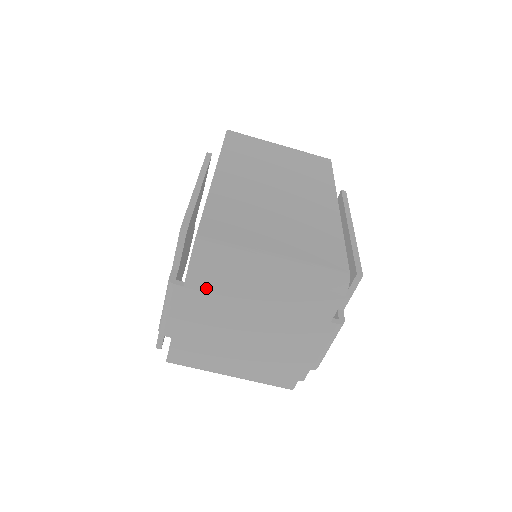
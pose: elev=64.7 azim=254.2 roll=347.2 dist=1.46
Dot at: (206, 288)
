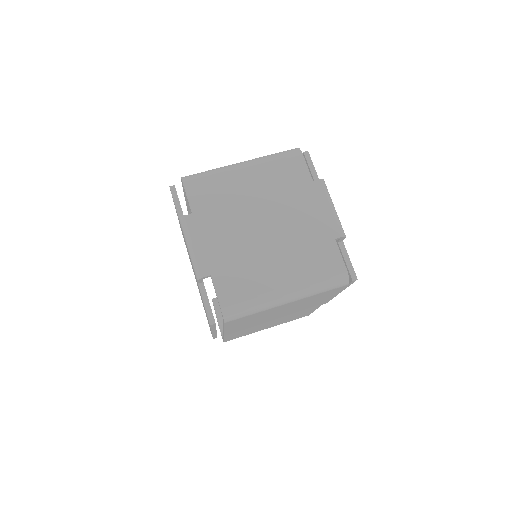
Dot at: (208, 205)
